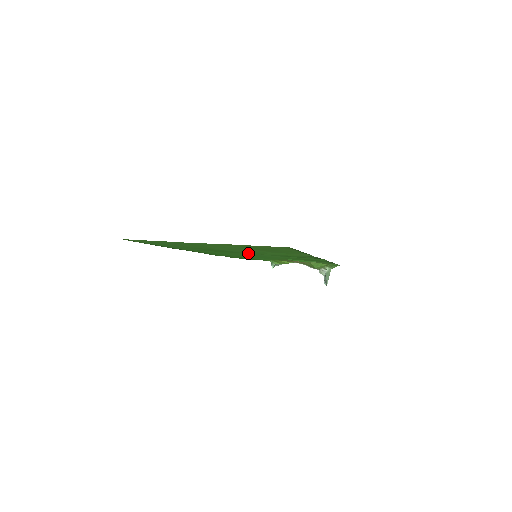
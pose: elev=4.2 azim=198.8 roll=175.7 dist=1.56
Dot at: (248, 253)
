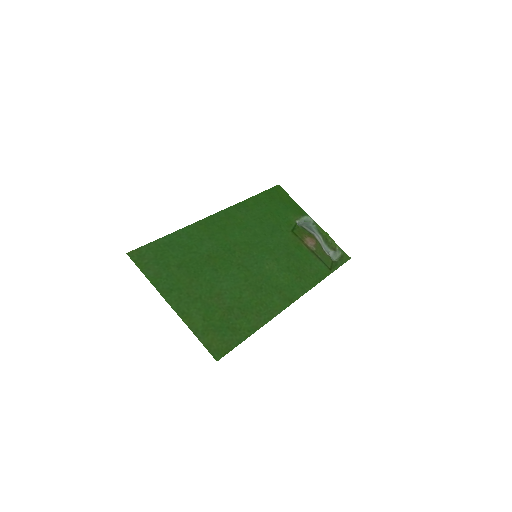
Dot at: (240, 268)
